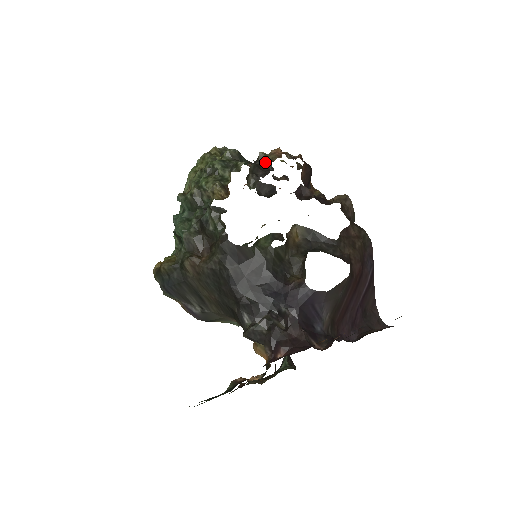
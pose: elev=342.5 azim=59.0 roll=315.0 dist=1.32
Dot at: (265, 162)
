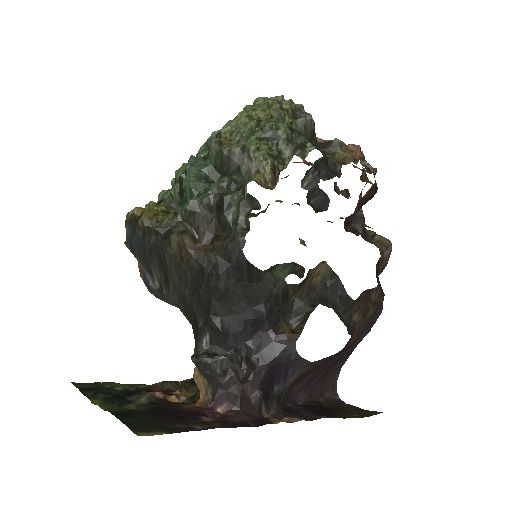
Dot at: (335, 156)
